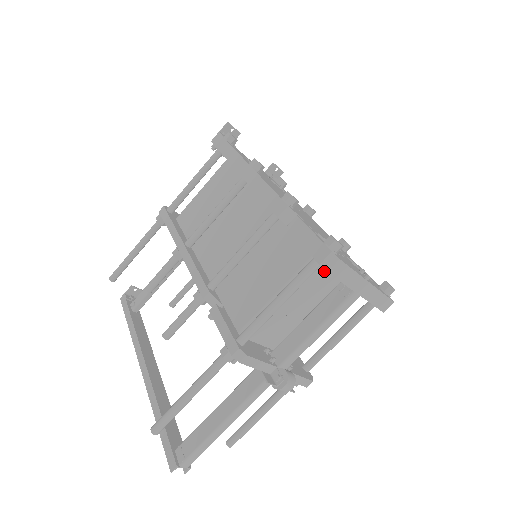
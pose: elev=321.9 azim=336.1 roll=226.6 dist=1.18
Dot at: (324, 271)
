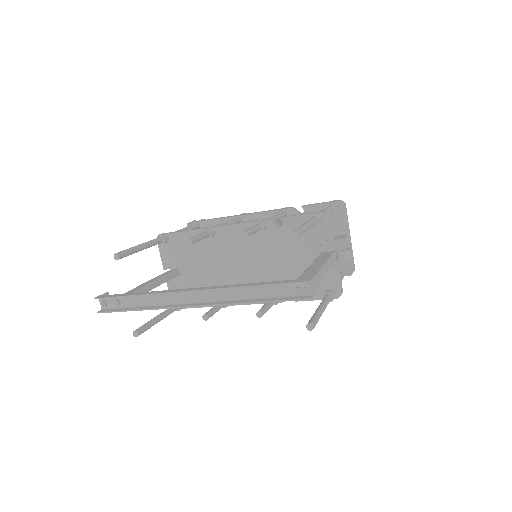
Dot at: occluded
